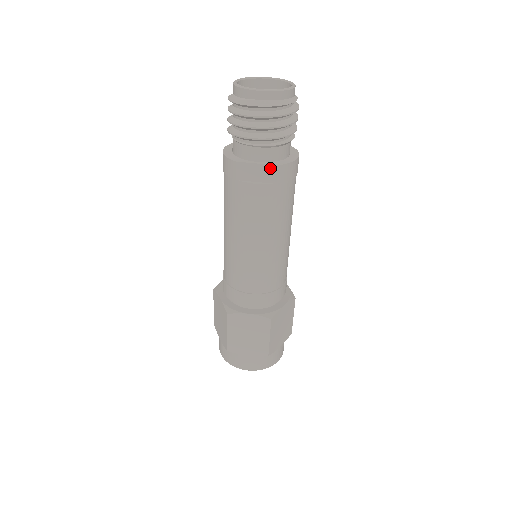
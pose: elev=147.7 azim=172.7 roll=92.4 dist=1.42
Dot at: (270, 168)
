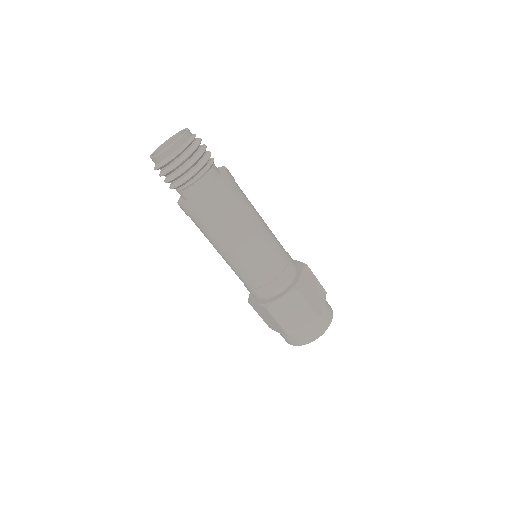
Dot at: (212, 190)
